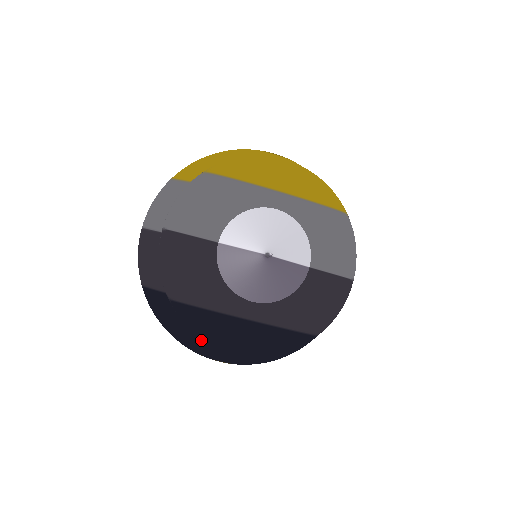
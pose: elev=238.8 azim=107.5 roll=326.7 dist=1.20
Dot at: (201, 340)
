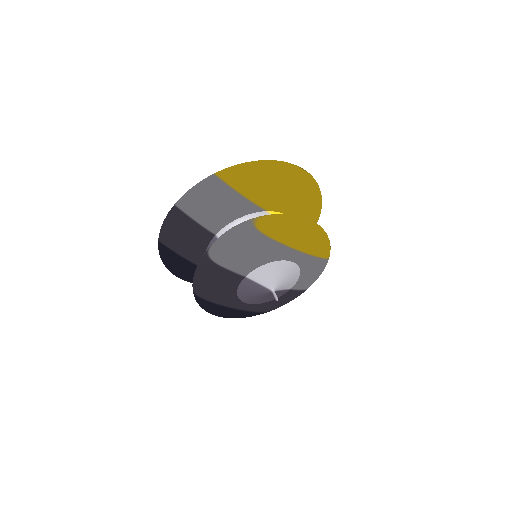
Dot at: (189, 278)
